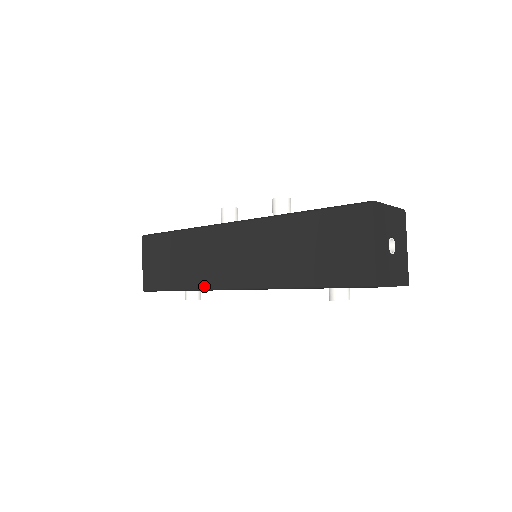
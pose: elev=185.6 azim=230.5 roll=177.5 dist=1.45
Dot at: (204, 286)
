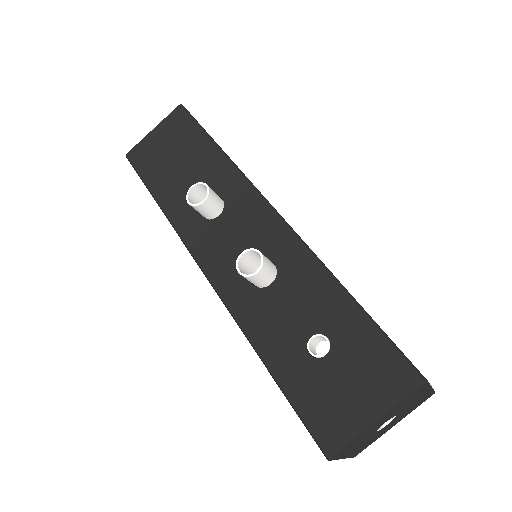
Dot at: occluded
